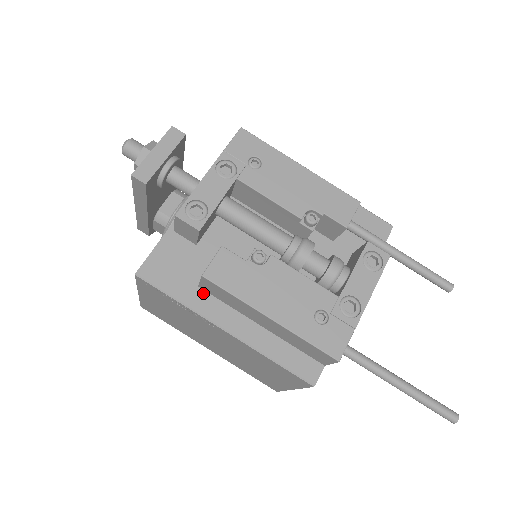
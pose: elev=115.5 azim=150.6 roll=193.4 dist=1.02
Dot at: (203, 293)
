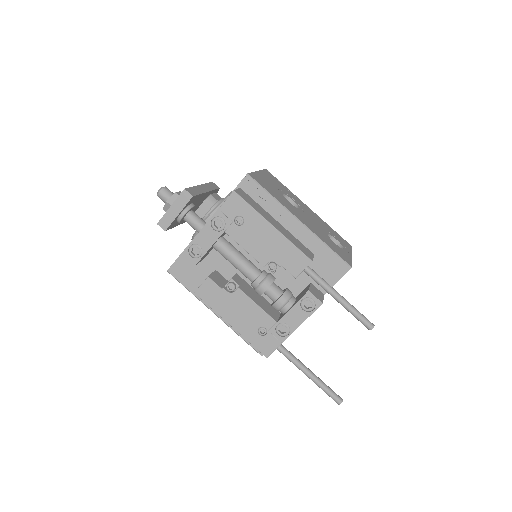
Dot at: occluded
